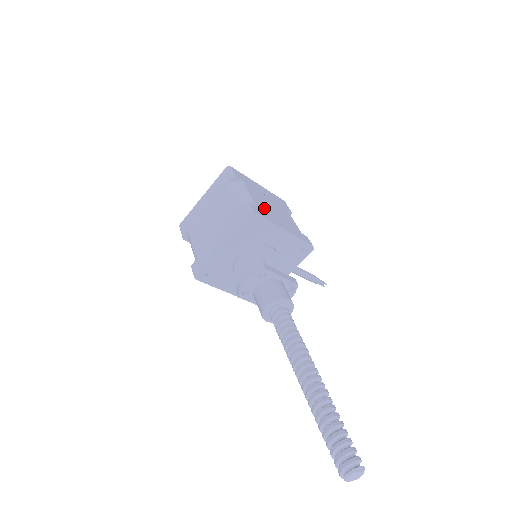
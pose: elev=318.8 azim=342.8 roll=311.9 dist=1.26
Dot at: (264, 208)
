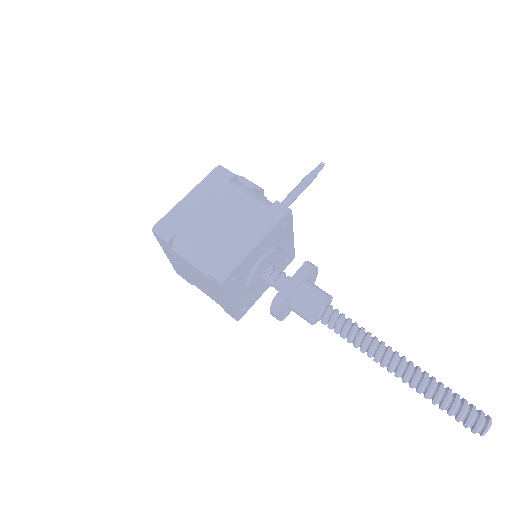
Dot at: (222, 245)
